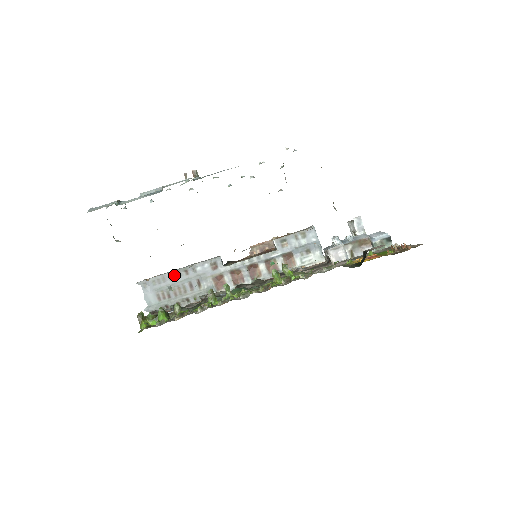
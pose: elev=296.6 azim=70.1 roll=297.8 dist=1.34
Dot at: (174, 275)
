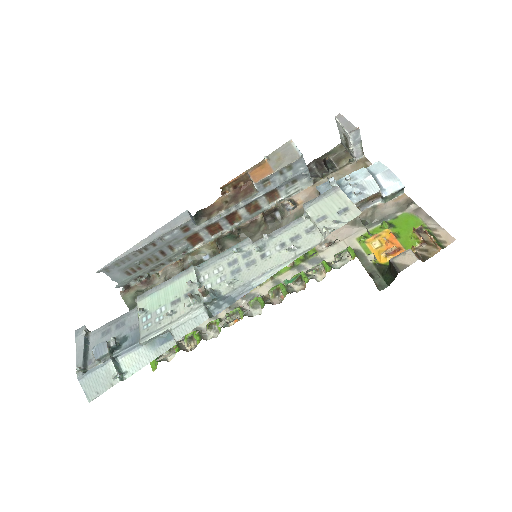
Dot at: (139, 251)
